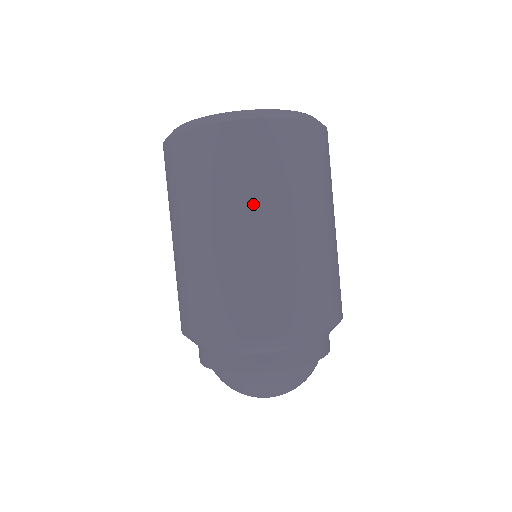
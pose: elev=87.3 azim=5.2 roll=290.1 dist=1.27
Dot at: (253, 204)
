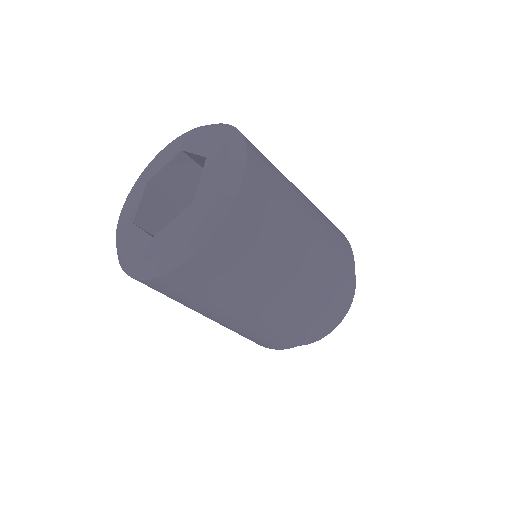
Dot at: (233, 302)
